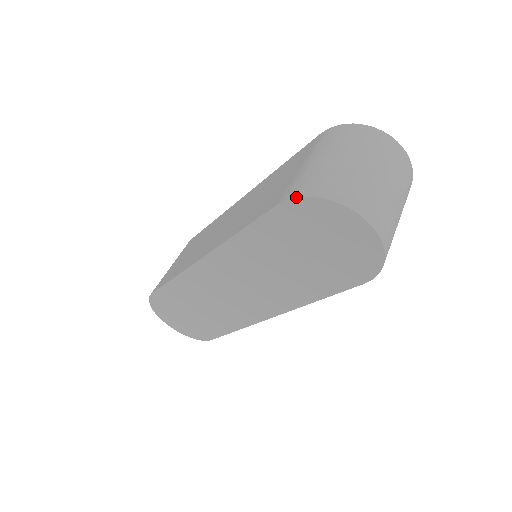
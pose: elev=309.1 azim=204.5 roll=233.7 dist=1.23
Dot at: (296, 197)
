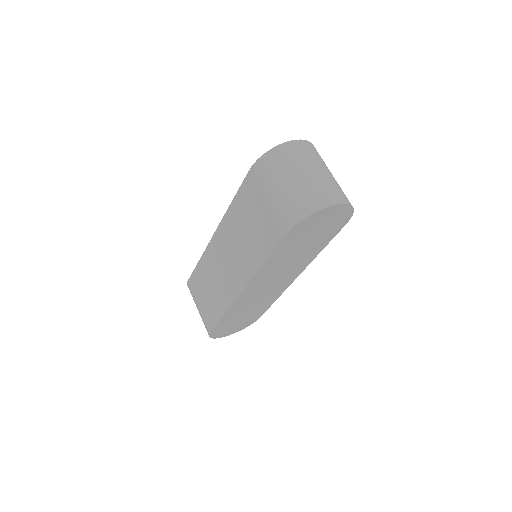
Dot at: (295, 225)
